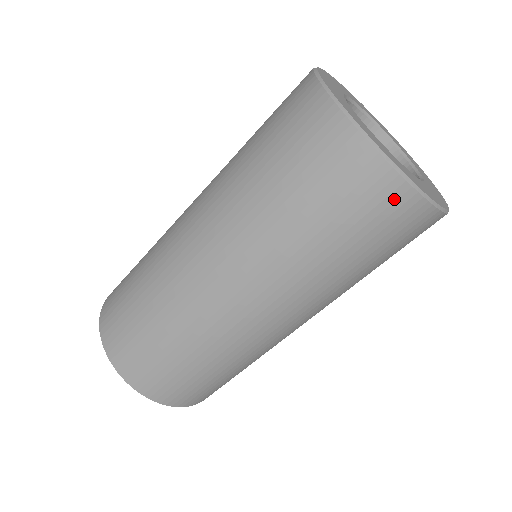
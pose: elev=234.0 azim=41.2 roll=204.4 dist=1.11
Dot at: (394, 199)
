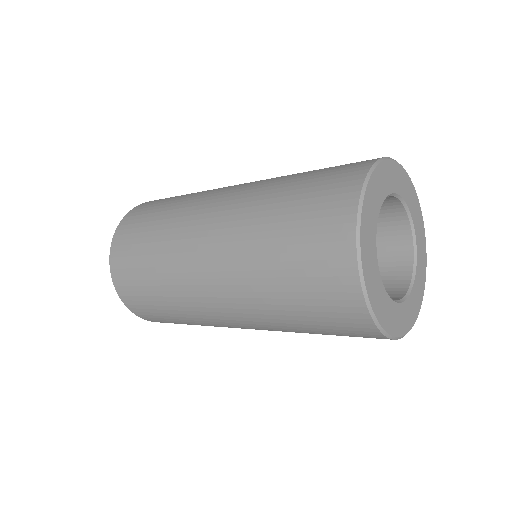
Dot at: (377, 338)
